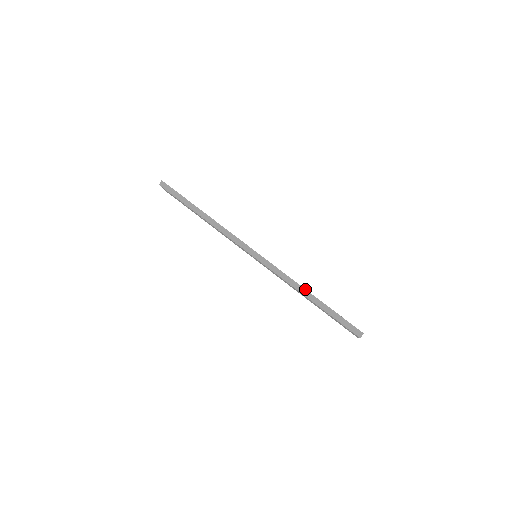
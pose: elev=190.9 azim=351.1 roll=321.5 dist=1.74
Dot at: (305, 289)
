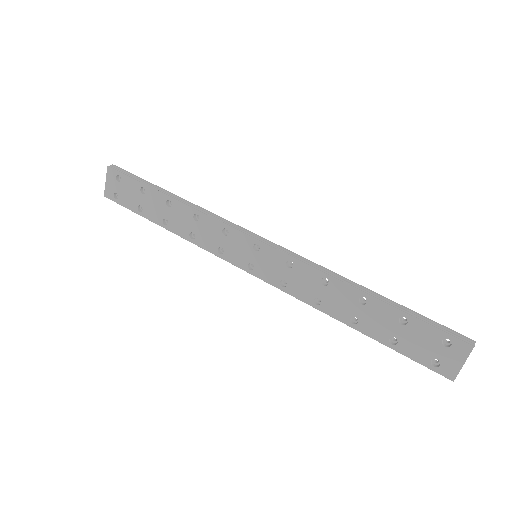
Dot at: (354, 282)
